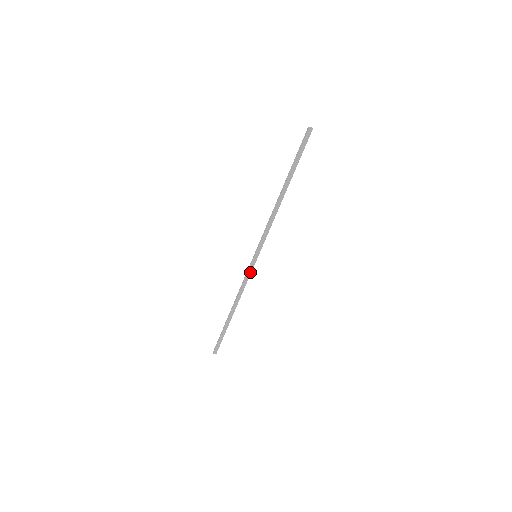
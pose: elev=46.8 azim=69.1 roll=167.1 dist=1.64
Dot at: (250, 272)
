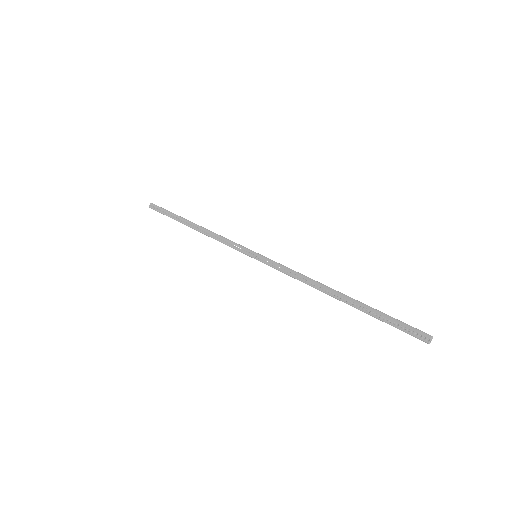
Dot at: (238, 250)
